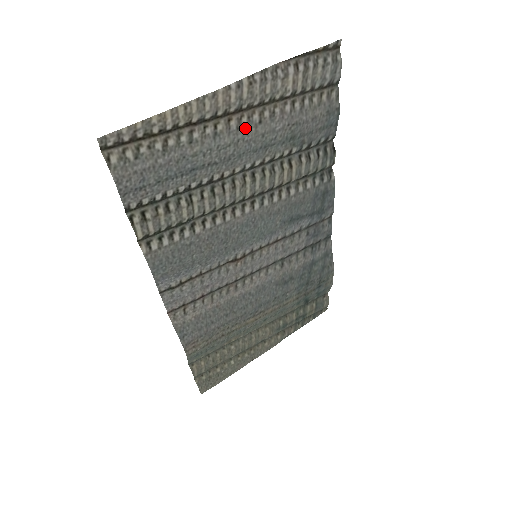
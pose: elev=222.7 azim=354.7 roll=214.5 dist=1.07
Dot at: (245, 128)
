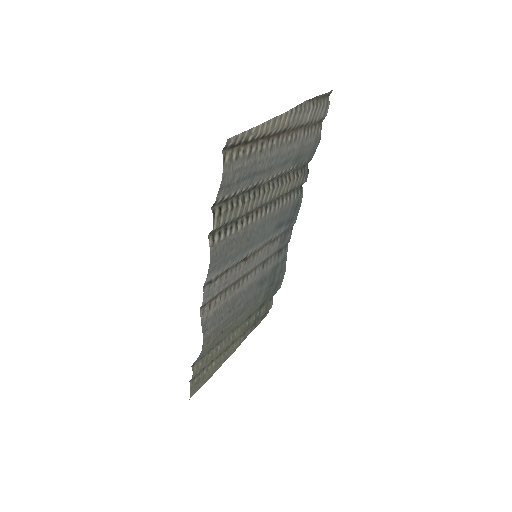
Dot at: (283, 145)
